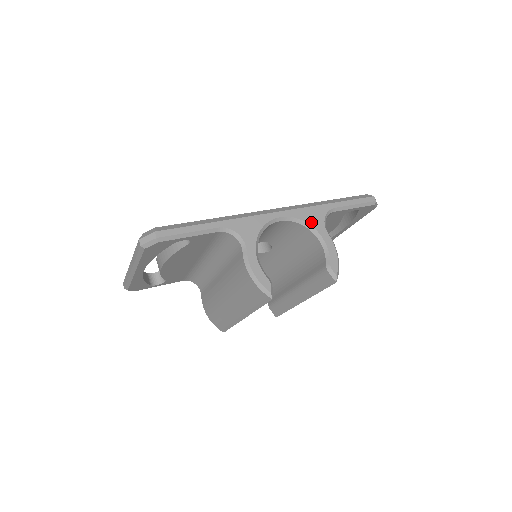
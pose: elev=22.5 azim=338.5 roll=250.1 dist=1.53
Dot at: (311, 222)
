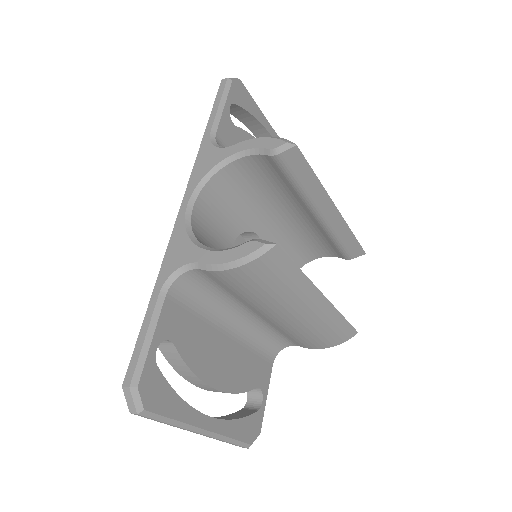
Dot at: (211, 165)
